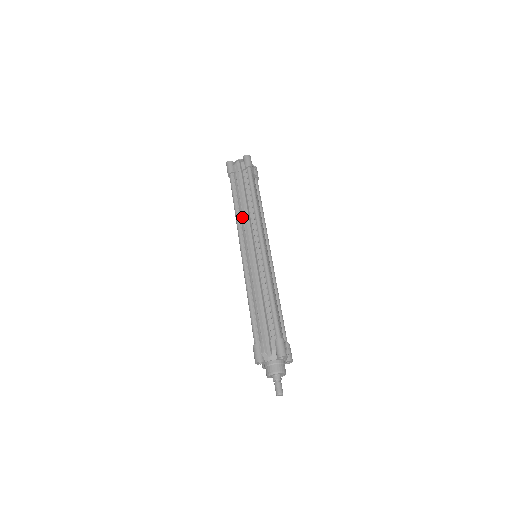
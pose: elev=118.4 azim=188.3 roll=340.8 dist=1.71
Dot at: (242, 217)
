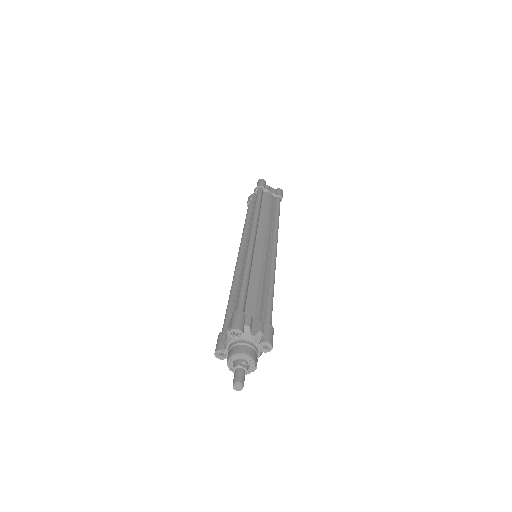
Dot at: occluded
